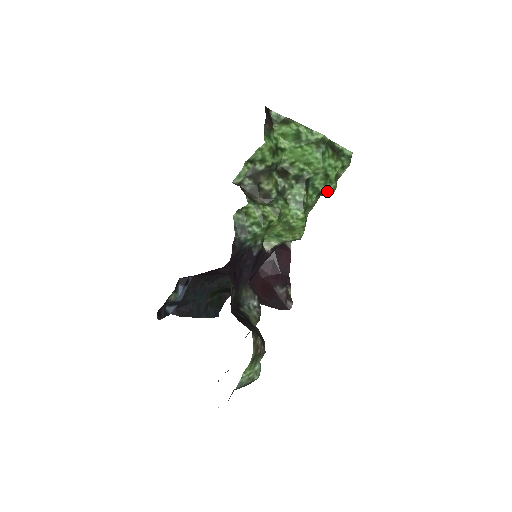
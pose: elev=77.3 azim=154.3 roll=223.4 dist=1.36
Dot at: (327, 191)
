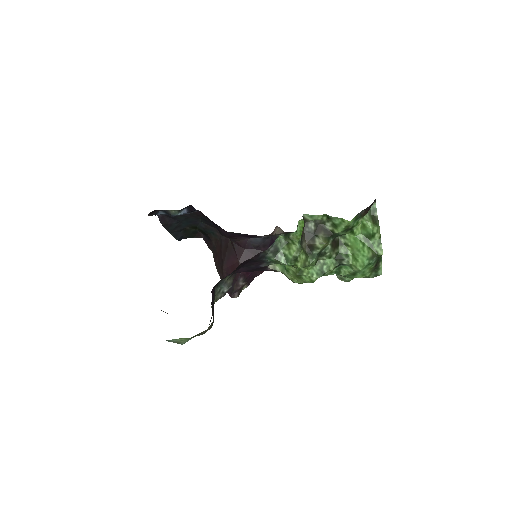
Dot at: (342, 277)
